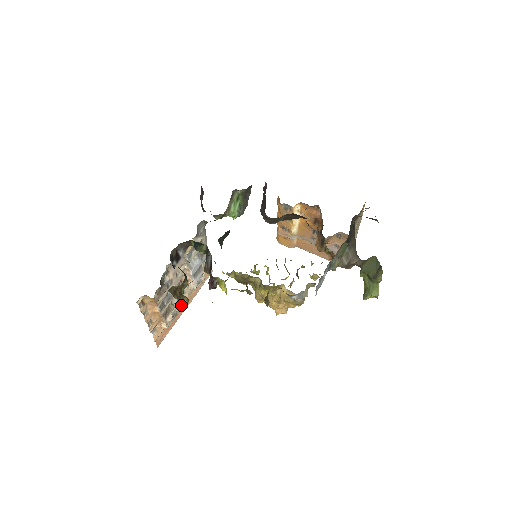
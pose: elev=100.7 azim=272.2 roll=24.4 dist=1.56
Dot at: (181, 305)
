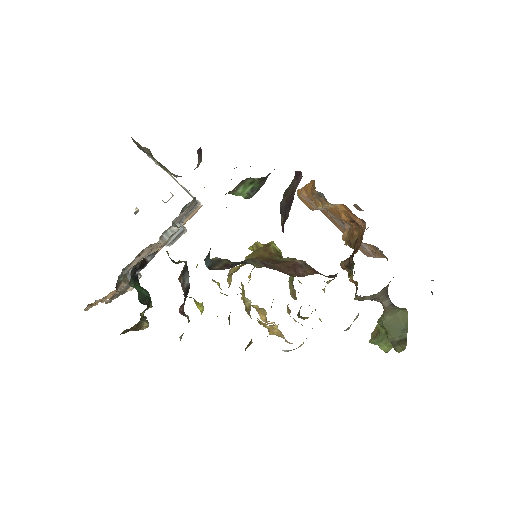
Dot at: occluded
